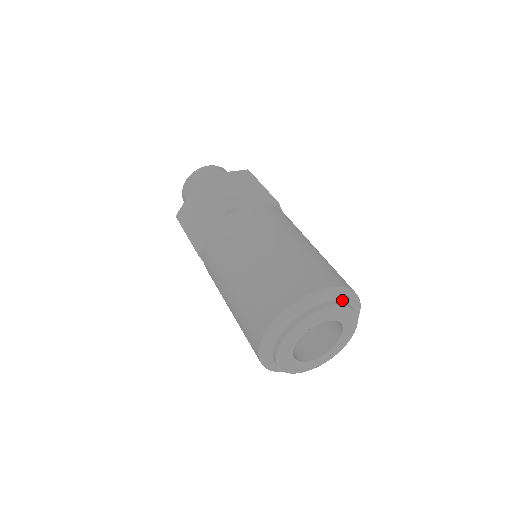
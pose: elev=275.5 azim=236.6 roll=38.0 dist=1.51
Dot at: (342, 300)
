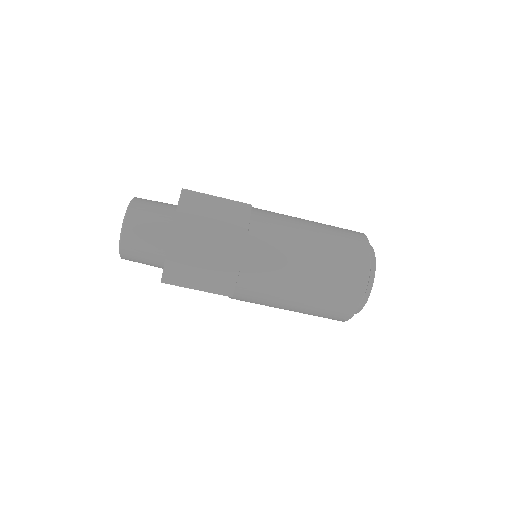
Dot at: occluded
